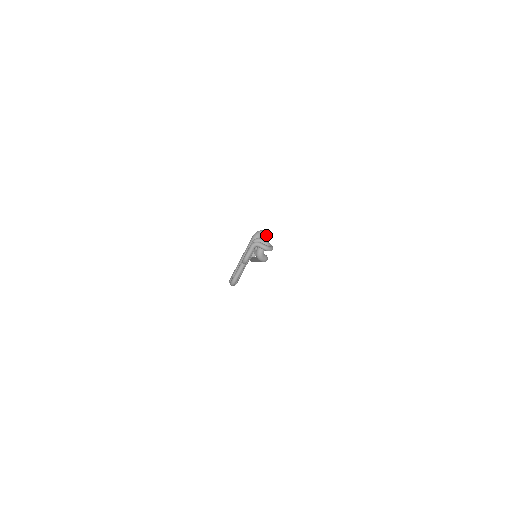
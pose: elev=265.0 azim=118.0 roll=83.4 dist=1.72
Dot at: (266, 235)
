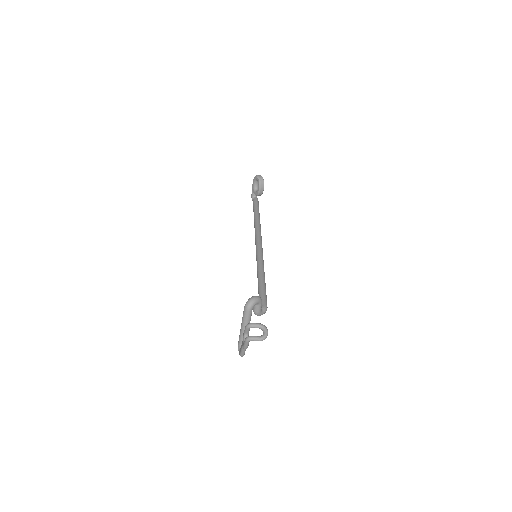
Dot at: (257, 301)
